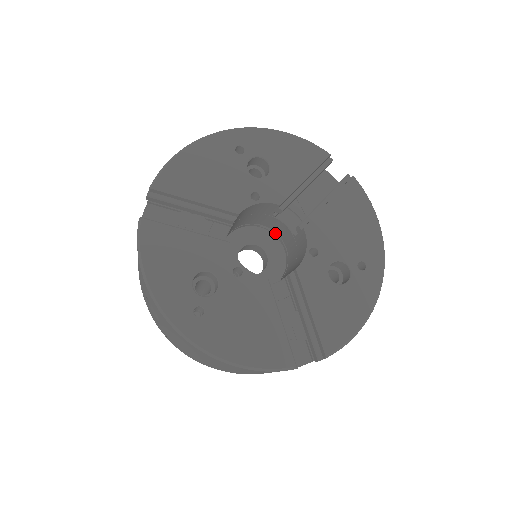
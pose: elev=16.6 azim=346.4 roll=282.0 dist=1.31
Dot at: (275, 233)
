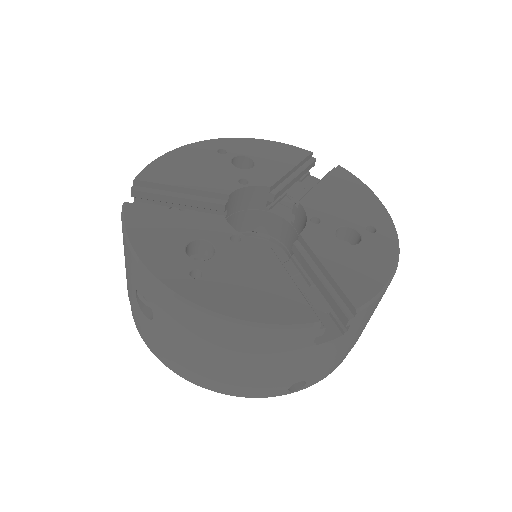
Dot at: (273, 238)
